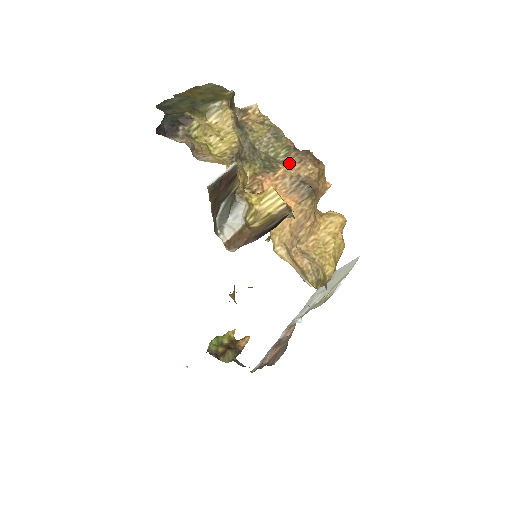
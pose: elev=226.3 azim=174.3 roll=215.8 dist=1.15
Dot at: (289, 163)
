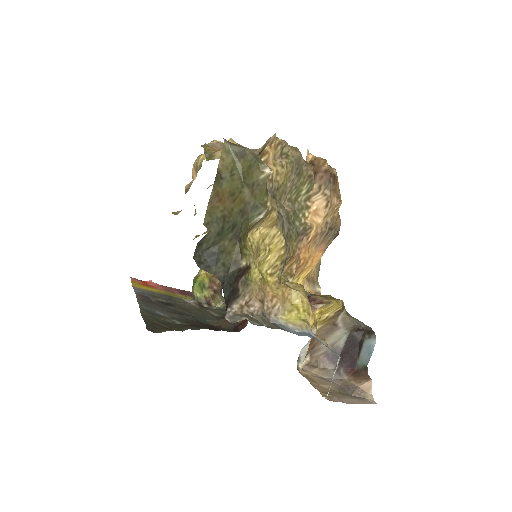
Dot at: (313, 203)
